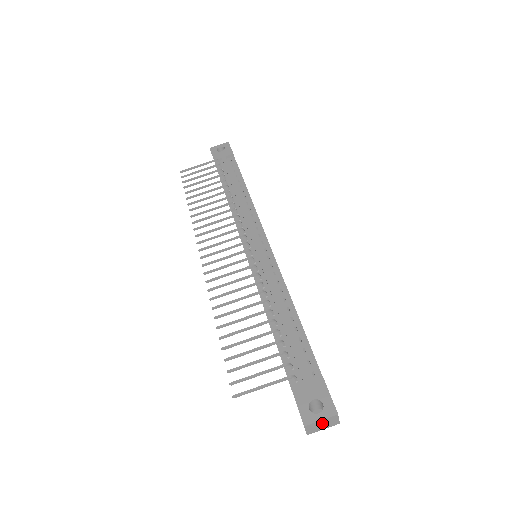
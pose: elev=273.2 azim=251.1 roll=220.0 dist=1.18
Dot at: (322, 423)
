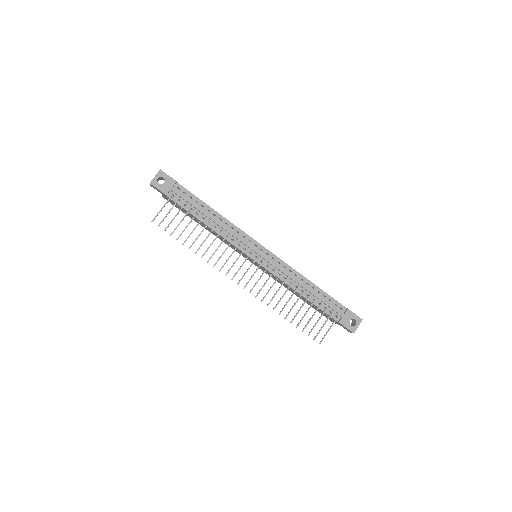
Dot at: (357, 326)
